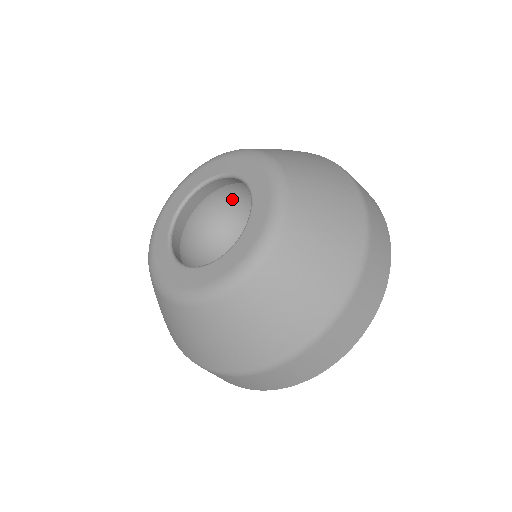
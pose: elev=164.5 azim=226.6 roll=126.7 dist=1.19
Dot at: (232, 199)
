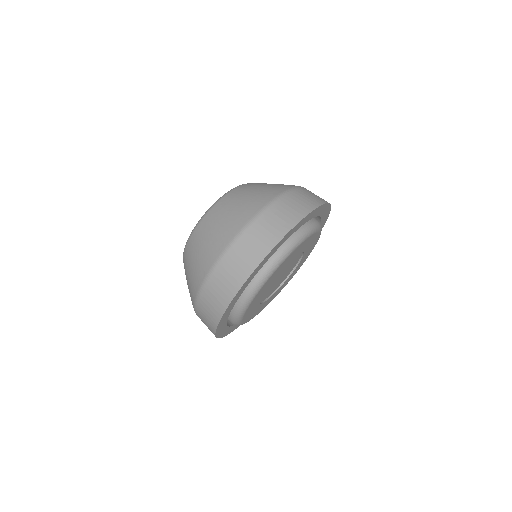
Dot at: occluded
